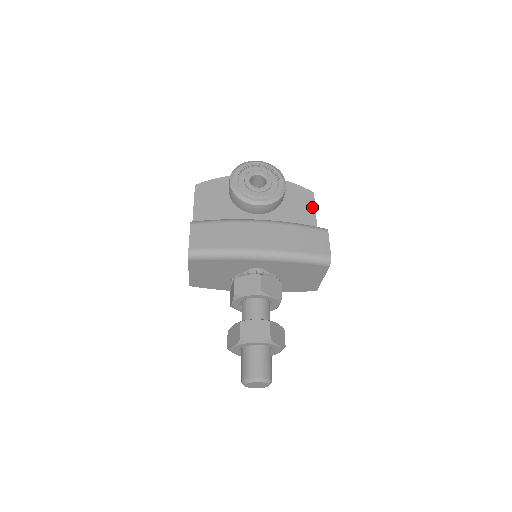
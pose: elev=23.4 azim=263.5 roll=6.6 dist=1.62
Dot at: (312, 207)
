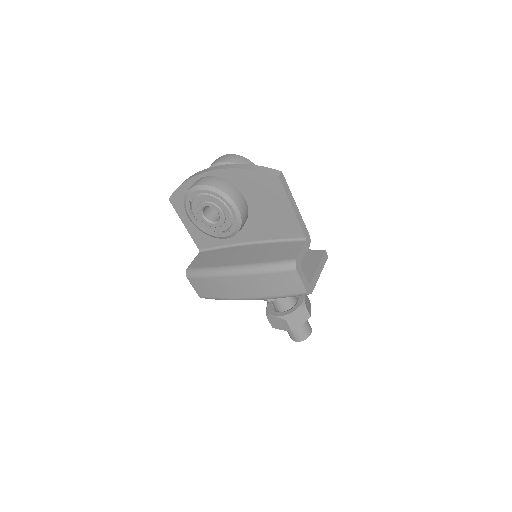
Dot at: (284, 197)
